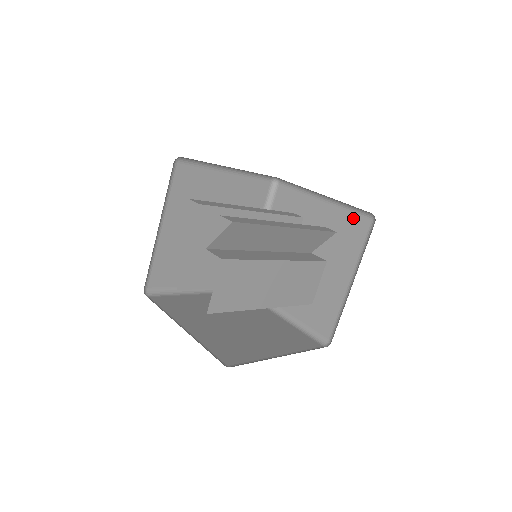
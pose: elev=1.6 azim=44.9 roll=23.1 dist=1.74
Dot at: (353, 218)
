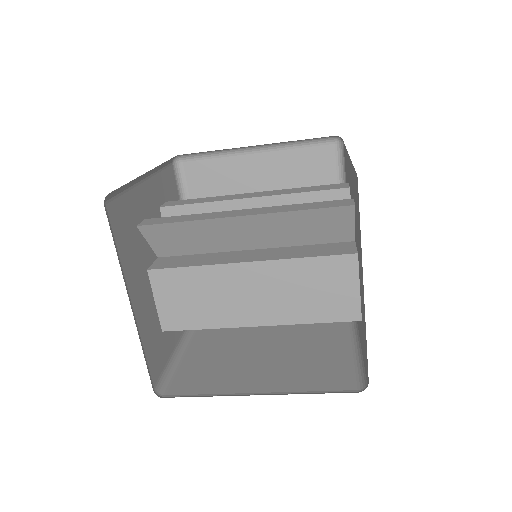
Dot at: occluded
